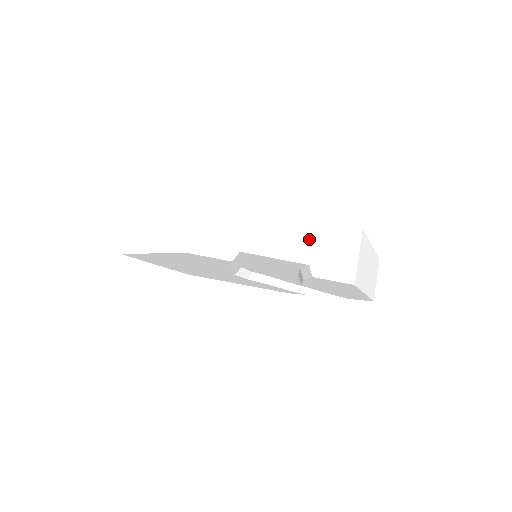
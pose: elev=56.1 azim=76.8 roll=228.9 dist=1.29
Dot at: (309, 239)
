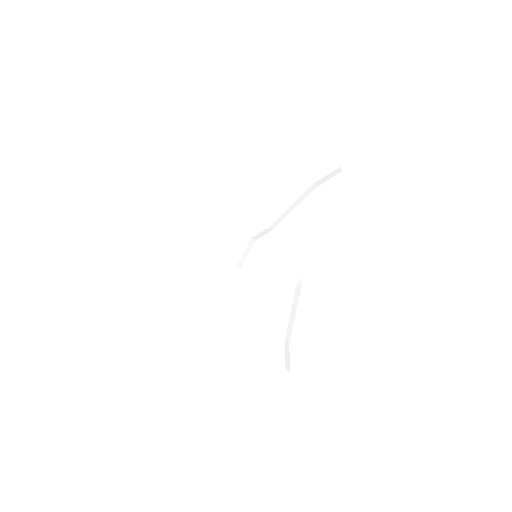
Dot at: occluded
